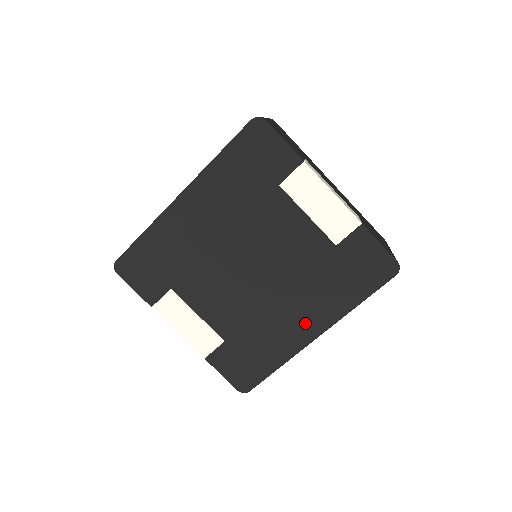
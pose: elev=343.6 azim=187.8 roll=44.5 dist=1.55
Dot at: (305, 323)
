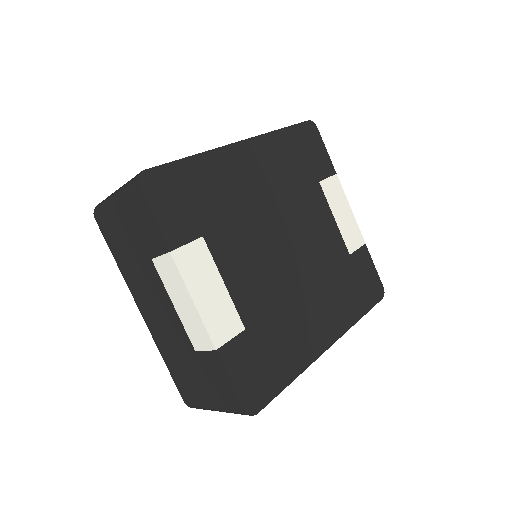
Dot at: (322, 327)
